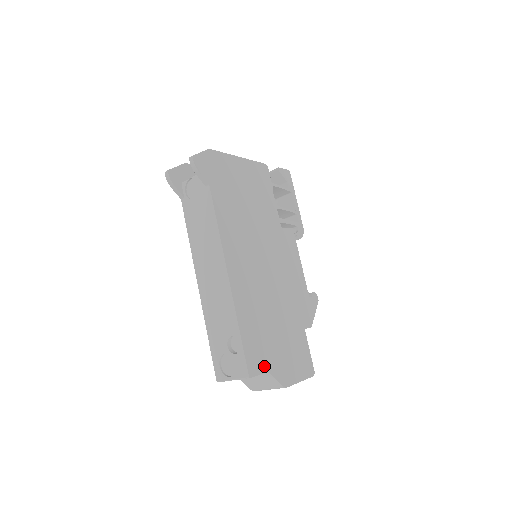
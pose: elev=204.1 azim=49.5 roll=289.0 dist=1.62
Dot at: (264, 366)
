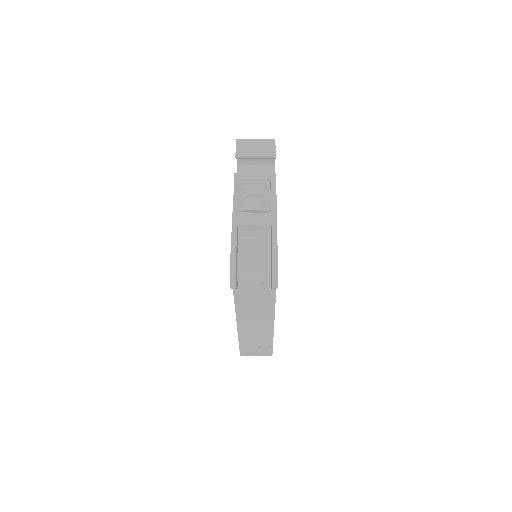
Dot at: occluded
